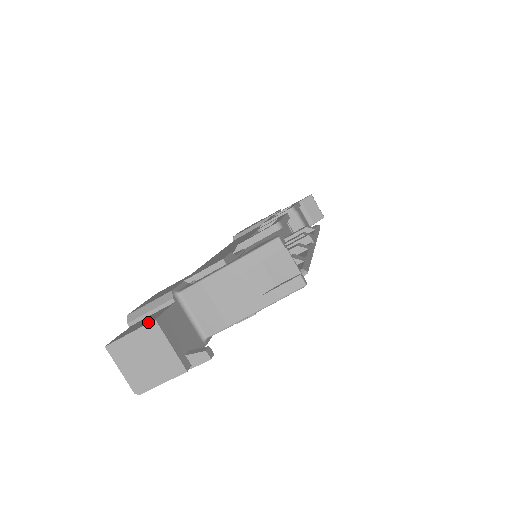
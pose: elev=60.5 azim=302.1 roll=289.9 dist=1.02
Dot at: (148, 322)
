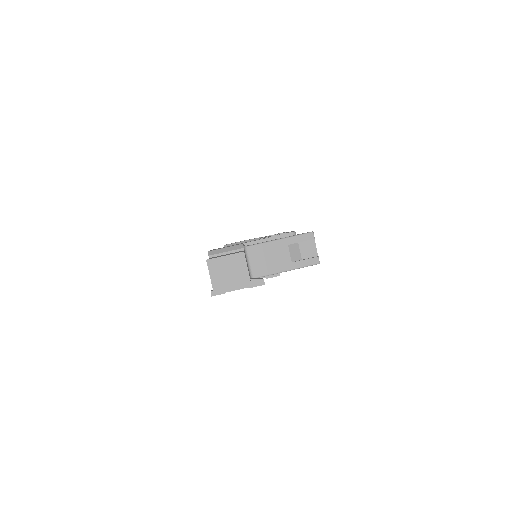
Dot at: (238, 252)
